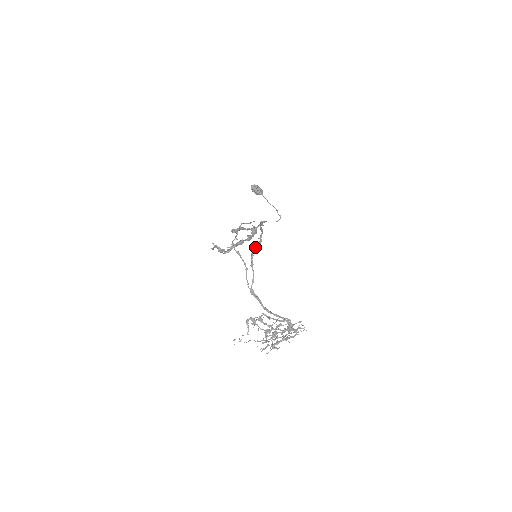
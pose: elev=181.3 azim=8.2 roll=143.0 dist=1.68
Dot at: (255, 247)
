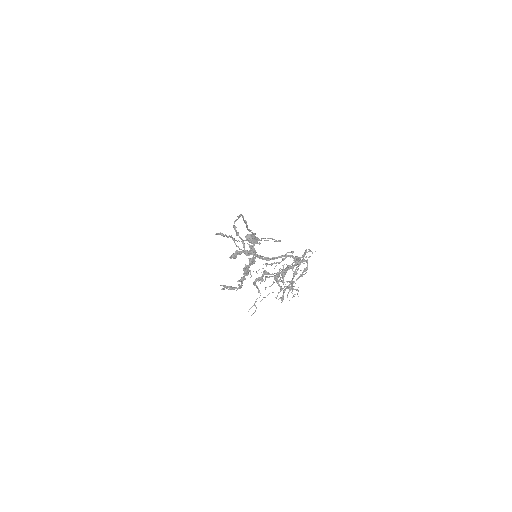
Dot at: (235, 220)
